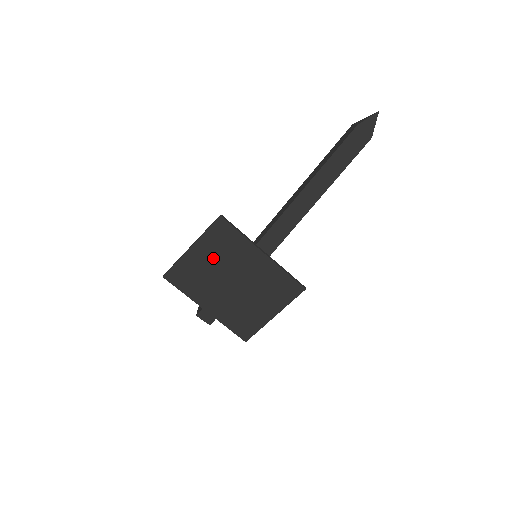
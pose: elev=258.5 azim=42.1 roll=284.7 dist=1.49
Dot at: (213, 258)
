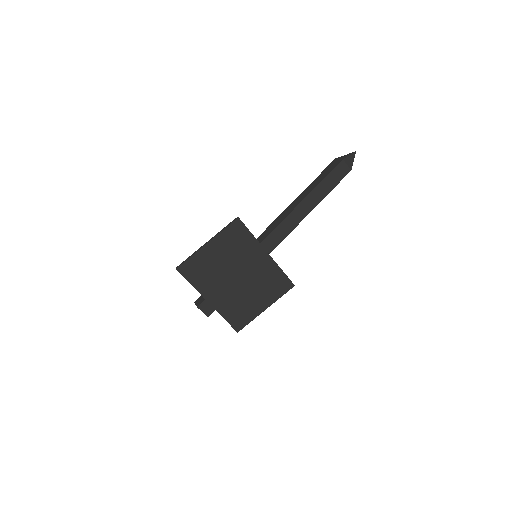
Dot at: (225, 254)
